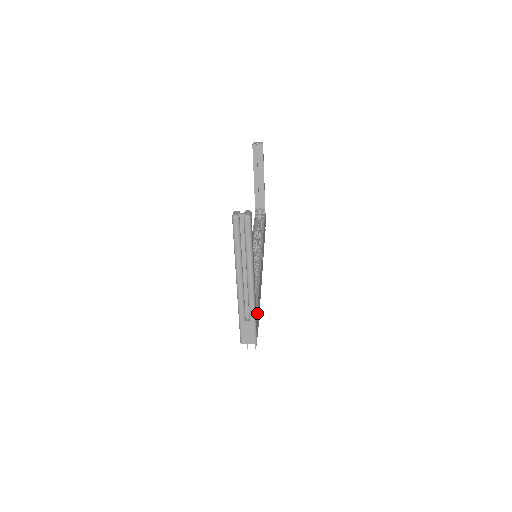
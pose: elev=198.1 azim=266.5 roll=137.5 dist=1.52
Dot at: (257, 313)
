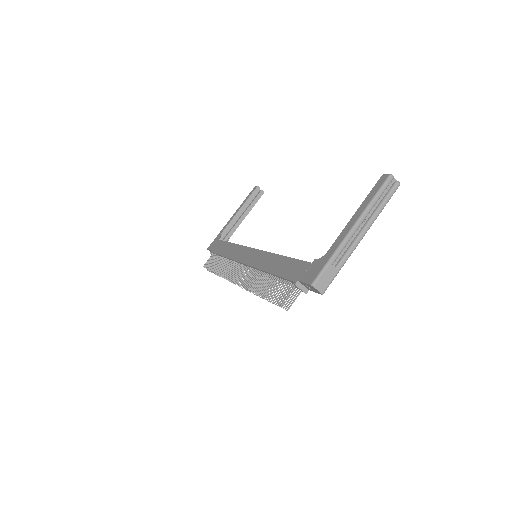
Dot at: occluded
